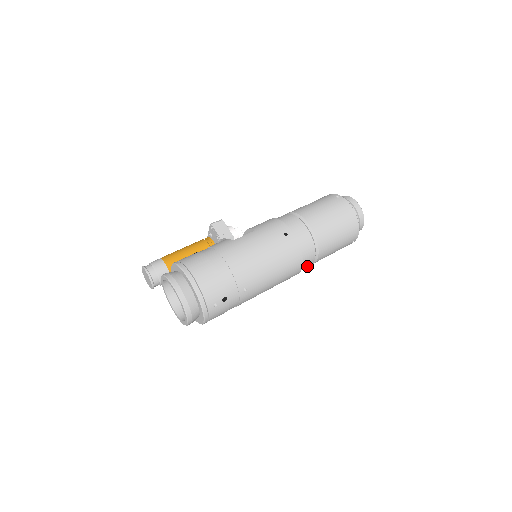
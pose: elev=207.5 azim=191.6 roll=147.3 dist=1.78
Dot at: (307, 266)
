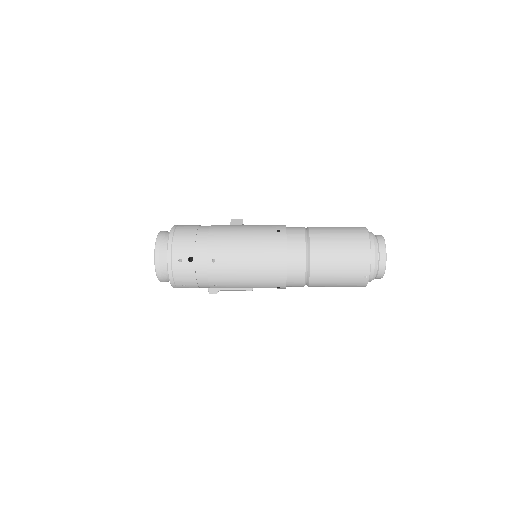
Dot at: (298, 278)
